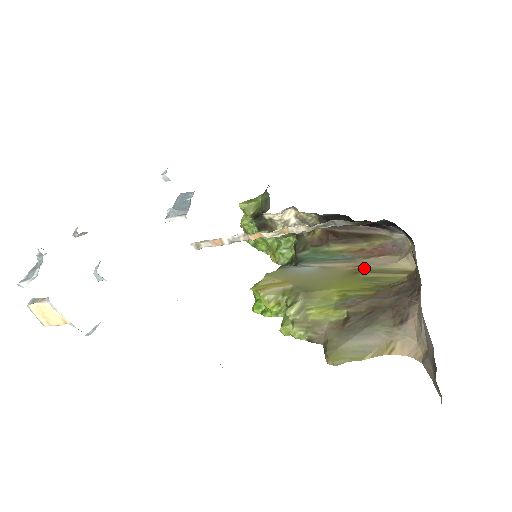
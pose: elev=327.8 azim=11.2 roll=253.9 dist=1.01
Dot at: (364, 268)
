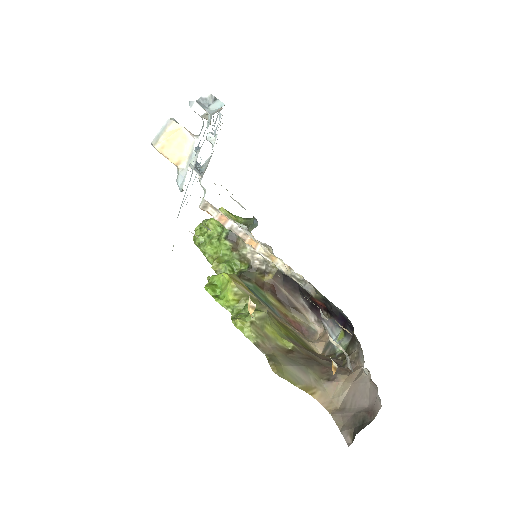
Dot at: (290, 328)
